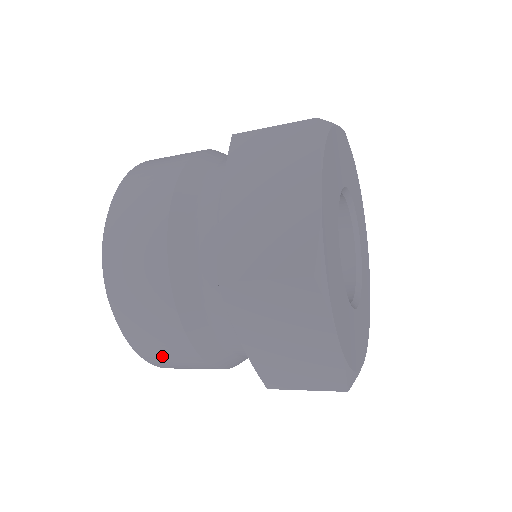
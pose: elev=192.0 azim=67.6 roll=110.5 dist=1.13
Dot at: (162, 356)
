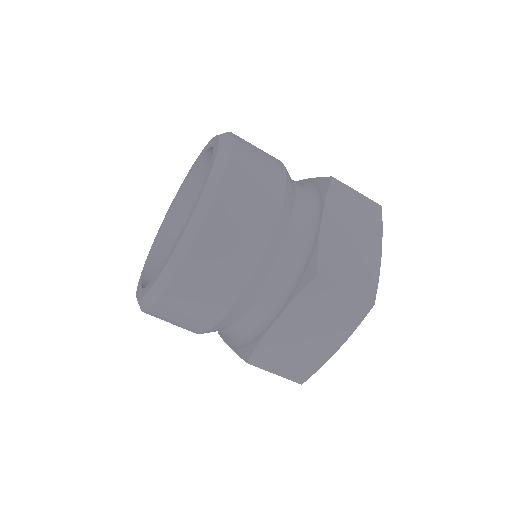
Dot at: (242, 199)
